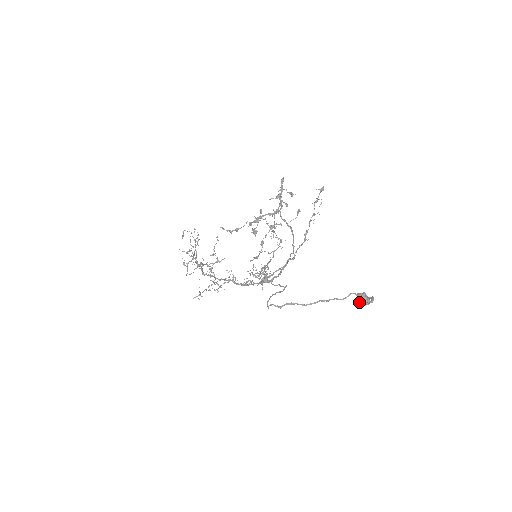
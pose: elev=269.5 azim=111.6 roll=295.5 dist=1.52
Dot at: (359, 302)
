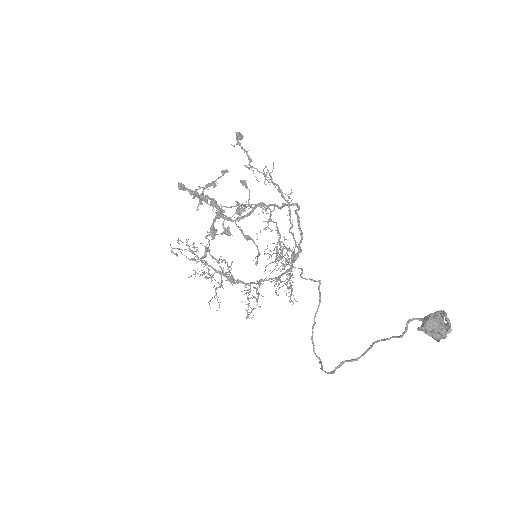
Dot at: (429, 335)
